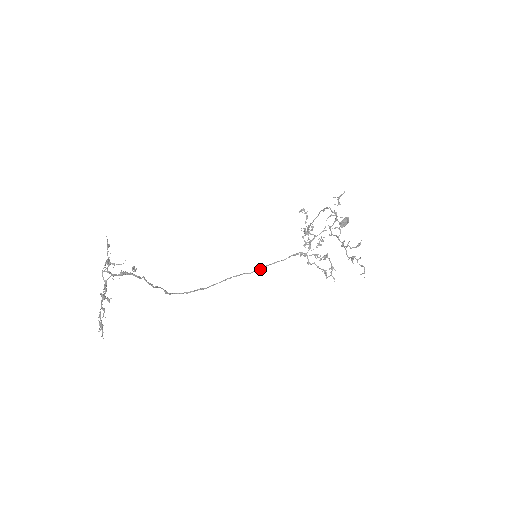
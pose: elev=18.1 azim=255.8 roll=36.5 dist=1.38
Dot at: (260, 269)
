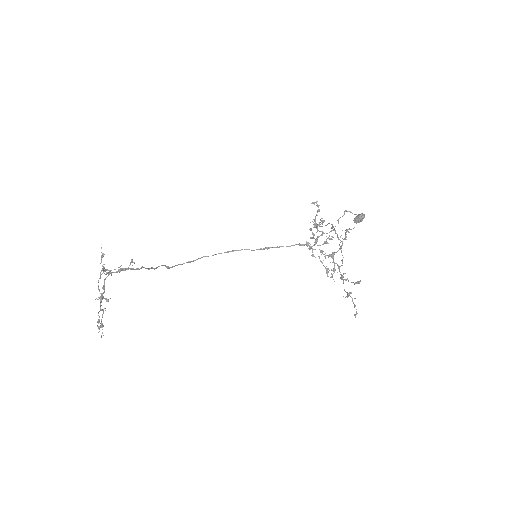
Dot at: (264, 249)
